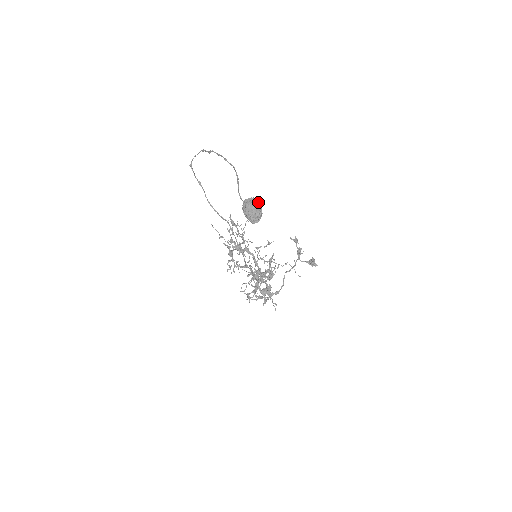
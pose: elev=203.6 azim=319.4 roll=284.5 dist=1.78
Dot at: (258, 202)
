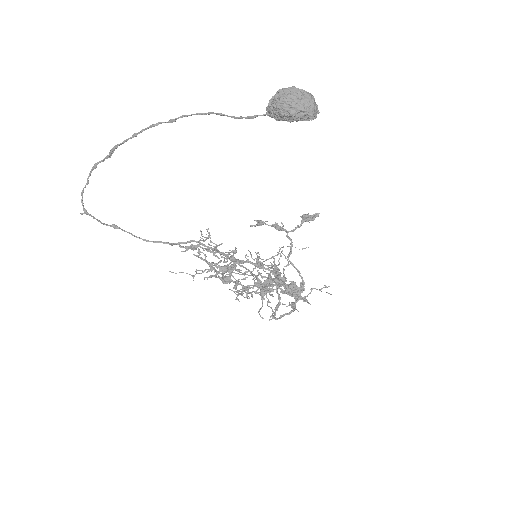
Dot at: (293, 87)
